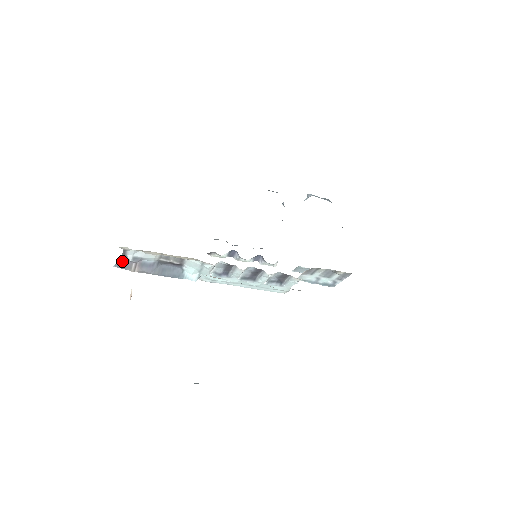
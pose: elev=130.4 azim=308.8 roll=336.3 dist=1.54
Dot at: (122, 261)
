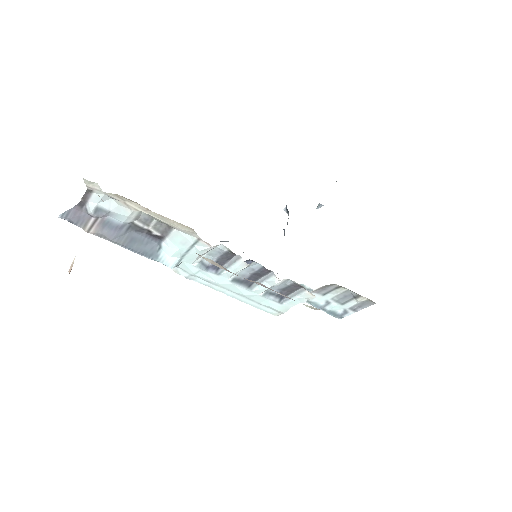
Dot at: (76, 211)
